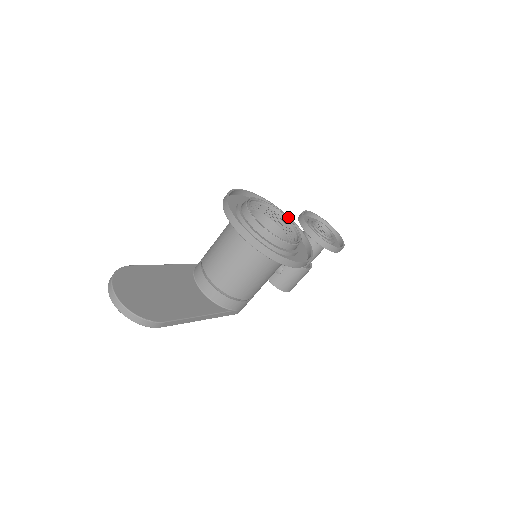
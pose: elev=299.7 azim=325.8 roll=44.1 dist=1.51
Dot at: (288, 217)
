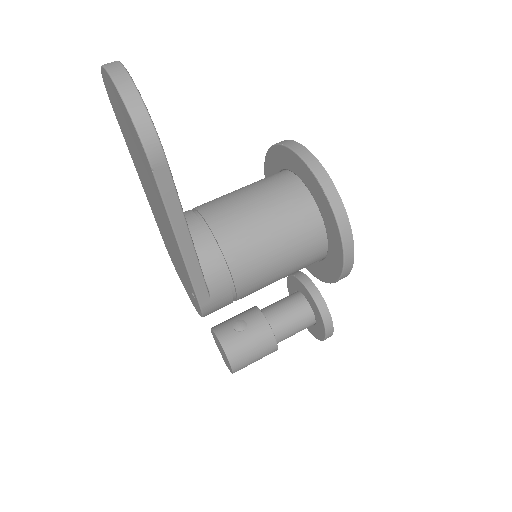
Dot at: occluded
